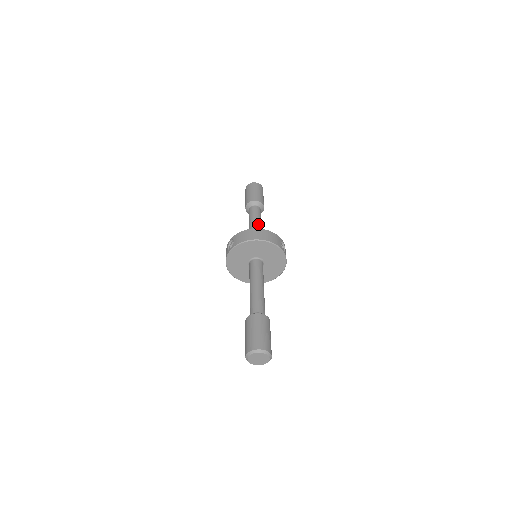
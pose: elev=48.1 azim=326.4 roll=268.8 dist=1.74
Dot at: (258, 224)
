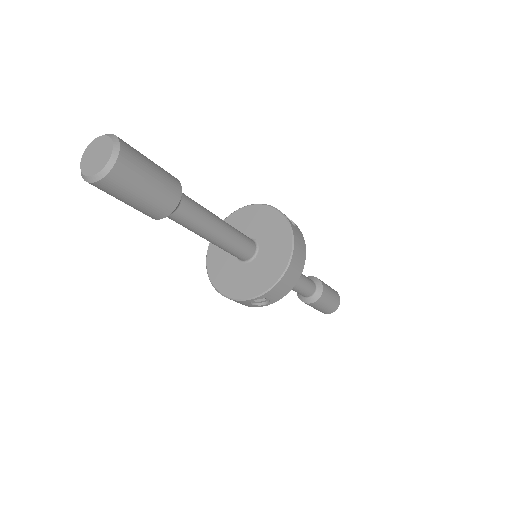
Dot at: occluded
